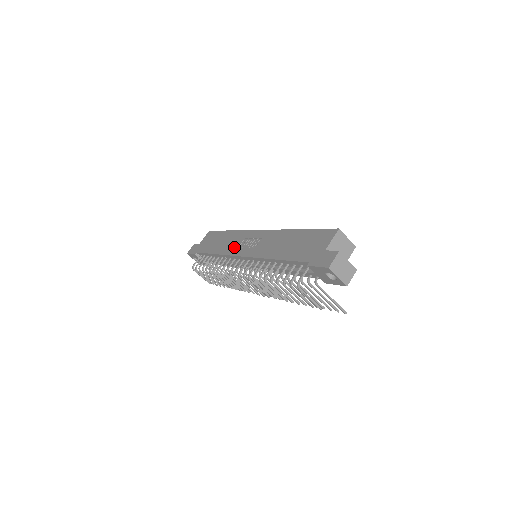
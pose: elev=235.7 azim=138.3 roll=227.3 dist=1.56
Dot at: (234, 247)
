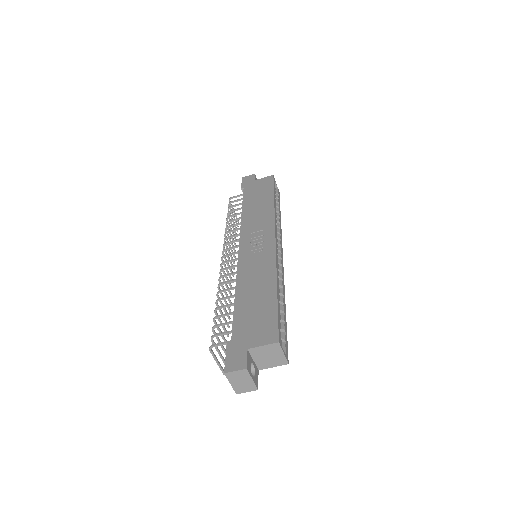
Dot at: (251, 228)
